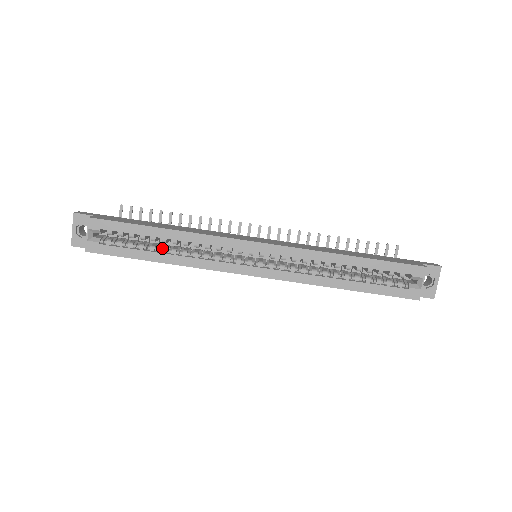
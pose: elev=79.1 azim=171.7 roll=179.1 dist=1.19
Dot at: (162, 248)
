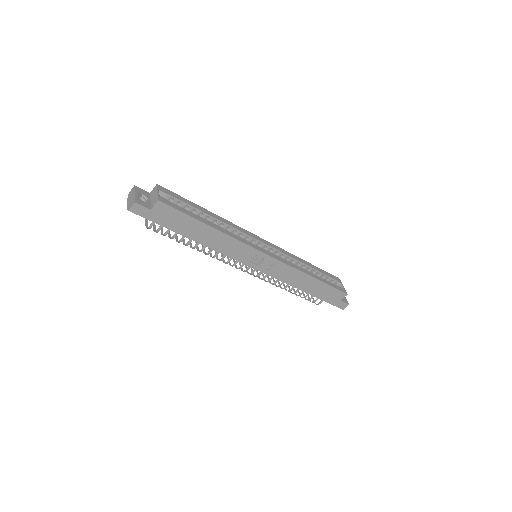
Dot at: (208, 221)
